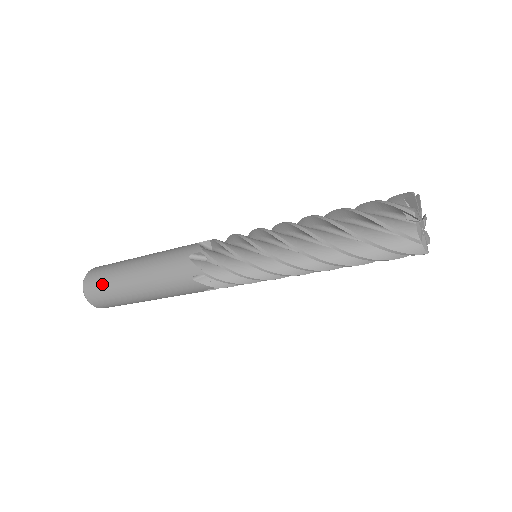
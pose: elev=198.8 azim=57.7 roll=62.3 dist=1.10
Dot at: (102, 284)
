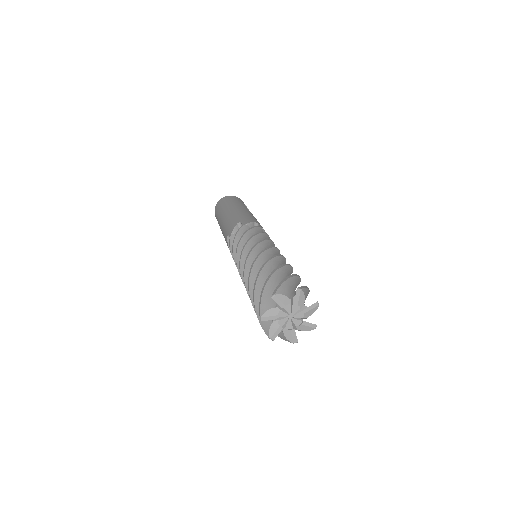
Dot at: occluded
